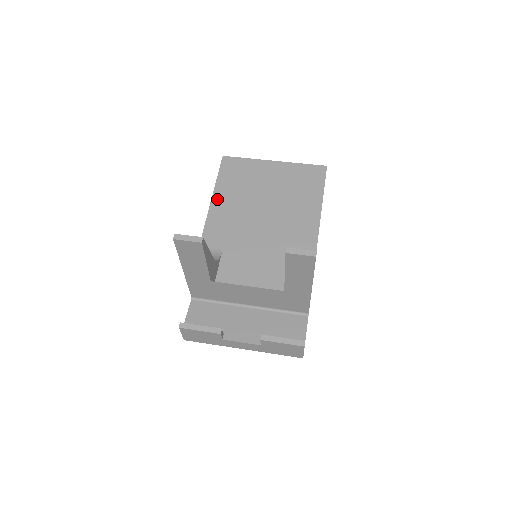
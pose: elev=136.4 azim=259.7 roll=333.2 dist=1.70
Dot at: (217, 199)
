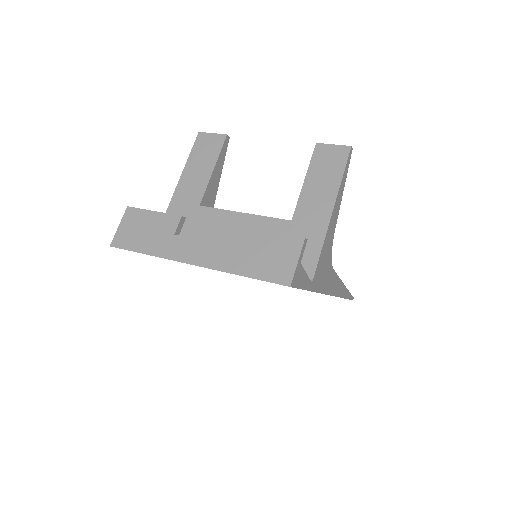
Dot at: occluded
